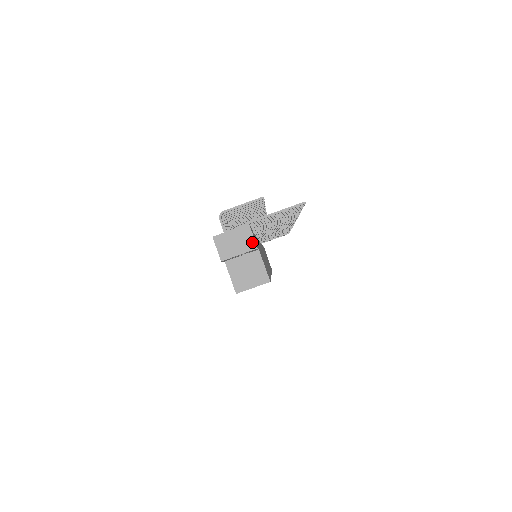
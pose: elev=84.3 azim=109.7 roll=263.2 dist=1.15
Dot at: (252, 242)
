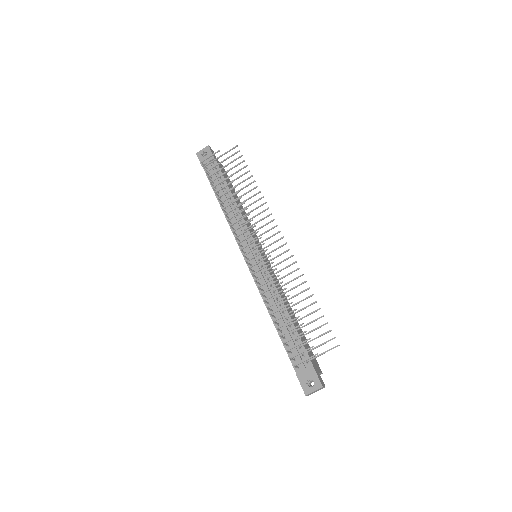
Dot at: occluded
